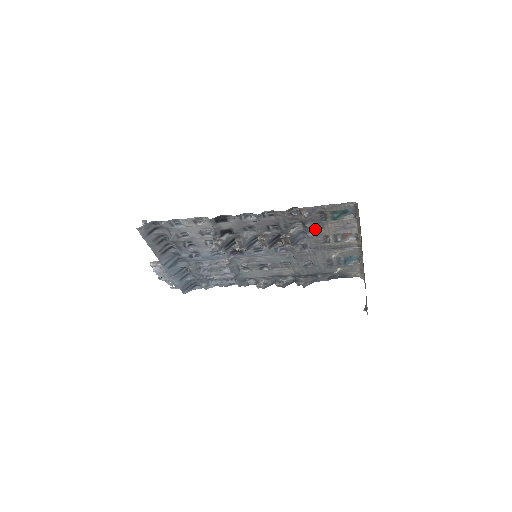
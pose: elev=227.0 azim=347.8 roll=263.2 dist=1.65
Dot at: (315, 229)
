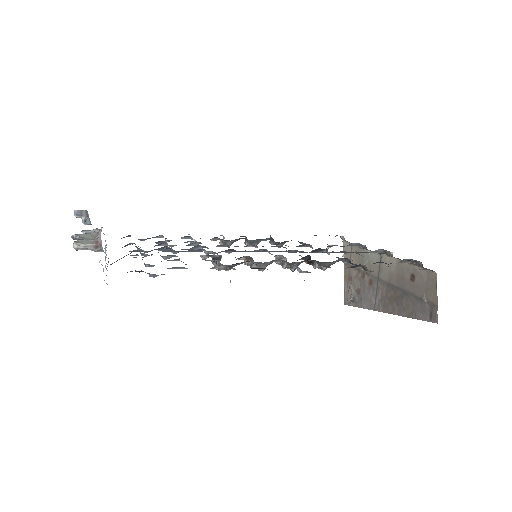
Dot at: occluded
